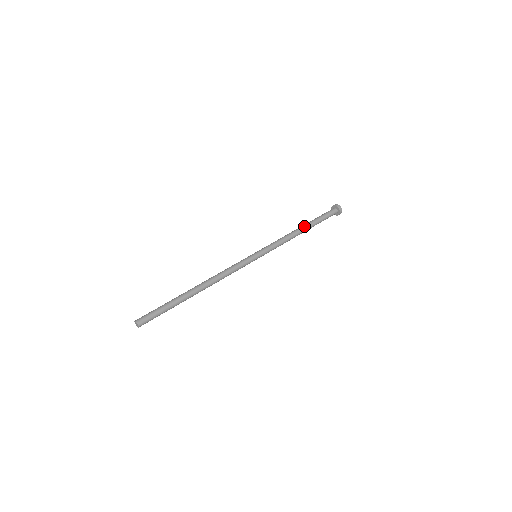
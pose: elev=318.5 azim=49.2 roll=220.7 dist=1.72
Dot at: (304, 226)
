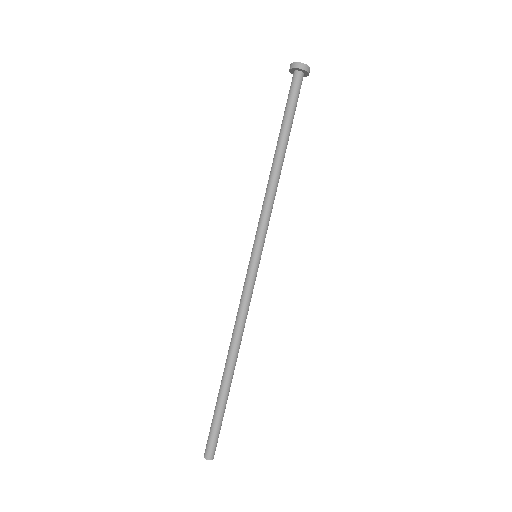
Dot at: (284, 152)
